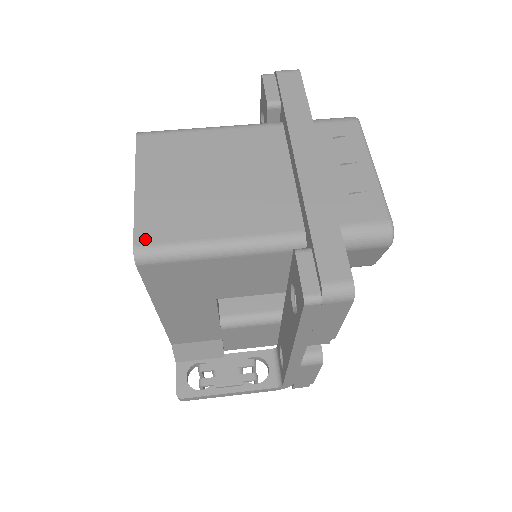
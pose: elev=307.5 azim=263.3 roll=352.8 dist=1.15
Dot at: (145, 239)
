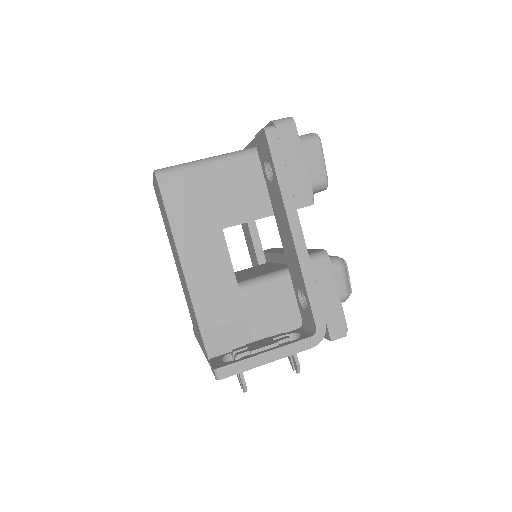
Dot at: occluded
